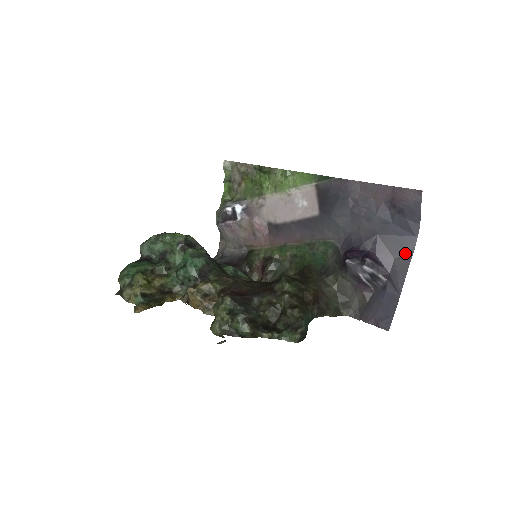
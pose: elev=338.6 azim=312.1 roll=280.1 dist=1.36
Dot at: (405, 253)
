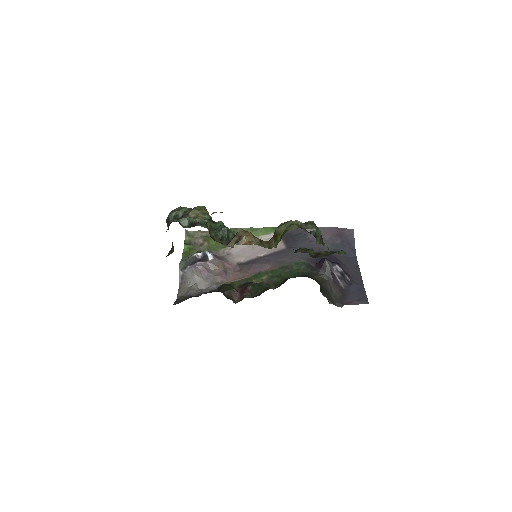
Dot at: (354, 265)
